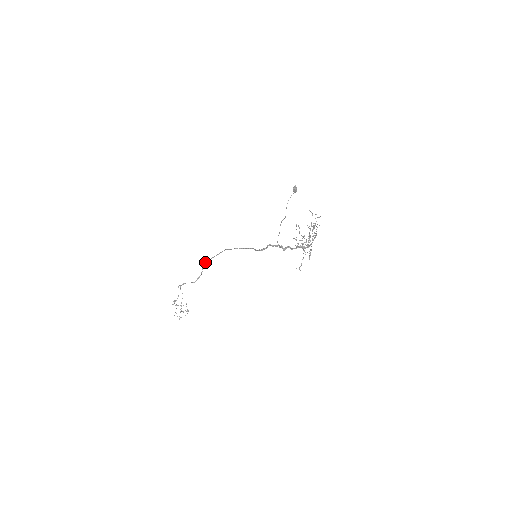
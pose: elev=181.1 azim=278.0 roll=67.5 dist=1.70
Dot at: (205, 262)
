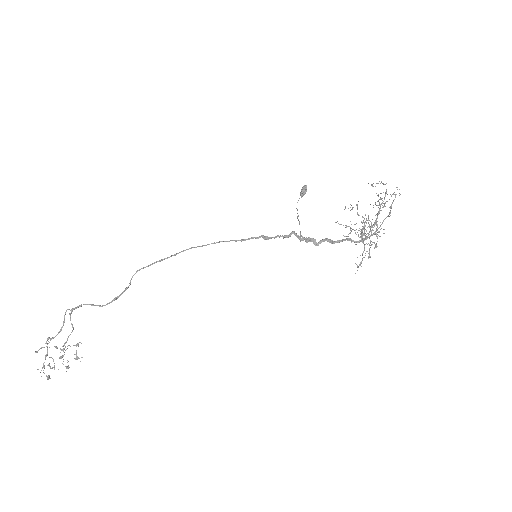
Dot at: (141, 268)
